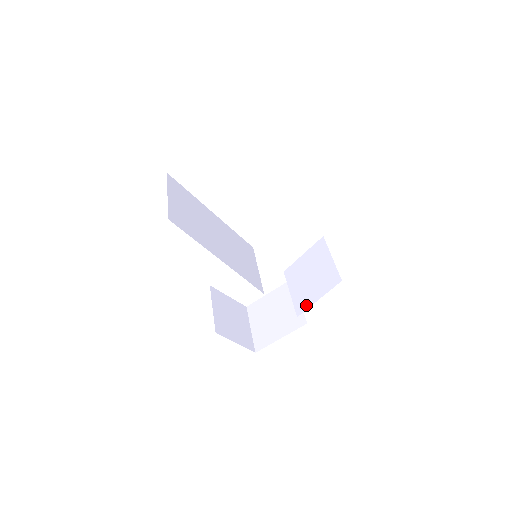
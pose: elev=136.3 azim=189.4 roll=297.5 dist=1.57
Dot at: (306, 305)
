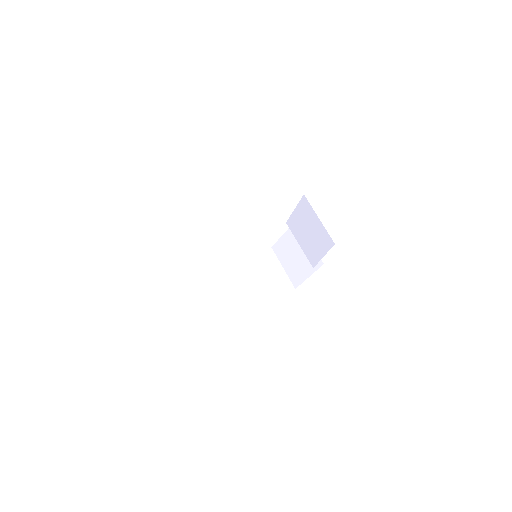
Dot at: (316, 260)
